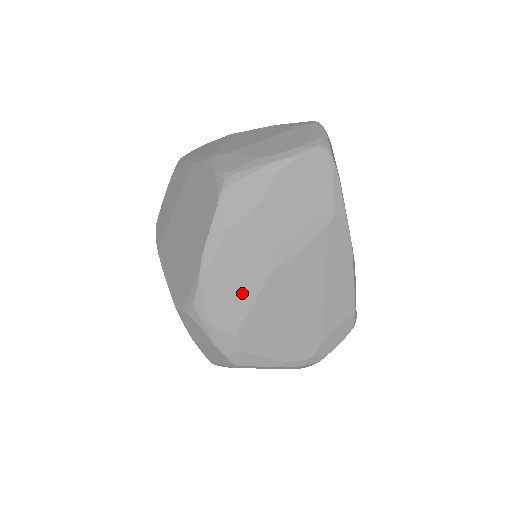
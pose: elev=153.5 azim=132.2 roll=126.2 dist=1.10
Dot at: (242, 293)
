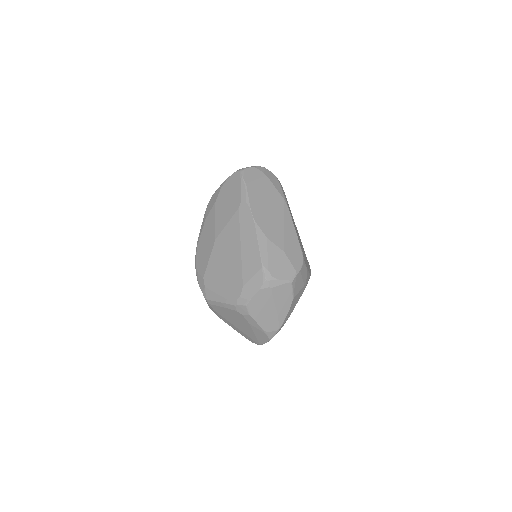
Dot at: (207, 251)
